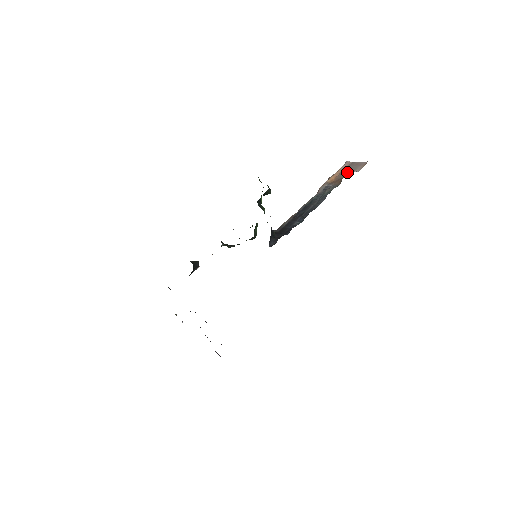
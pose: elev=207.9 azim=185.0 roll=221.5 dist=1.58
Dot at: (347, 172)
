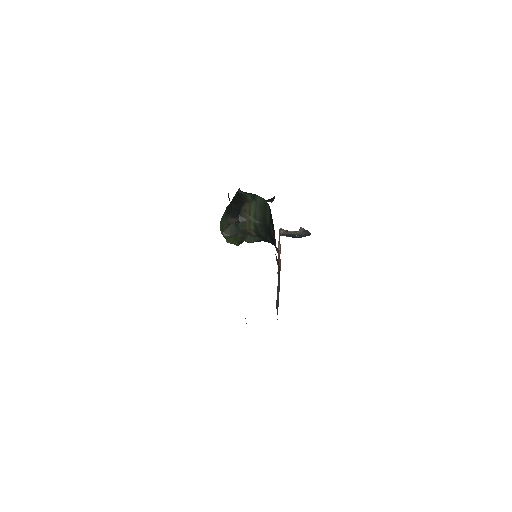
Dot at: occluded
